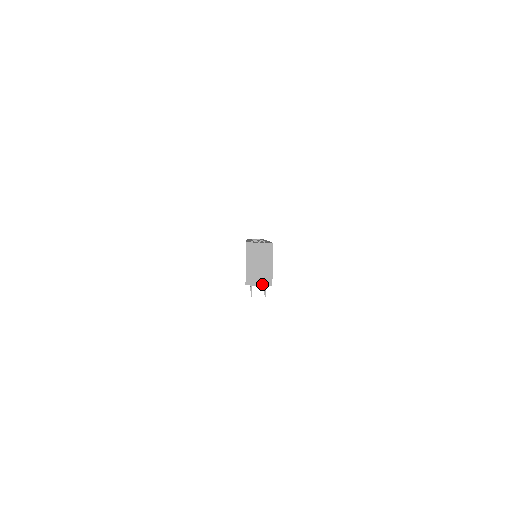
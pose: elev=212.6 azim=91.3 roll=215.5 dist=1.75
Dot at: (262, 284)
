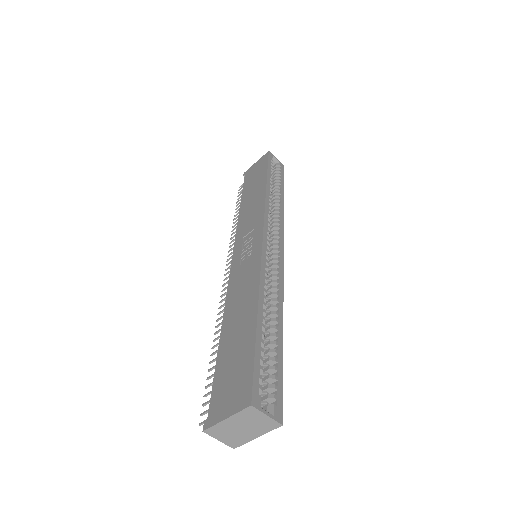
Dot at: (224, 442)
